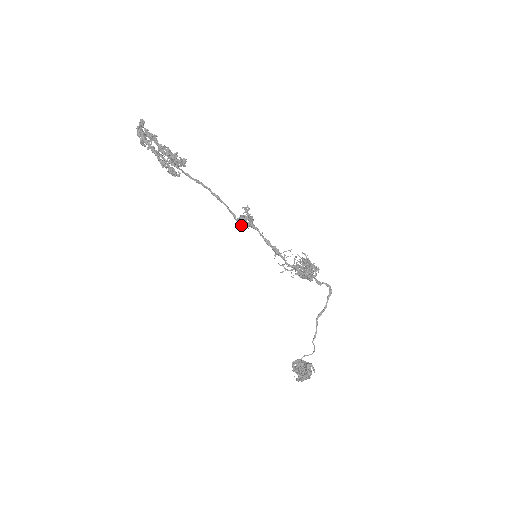
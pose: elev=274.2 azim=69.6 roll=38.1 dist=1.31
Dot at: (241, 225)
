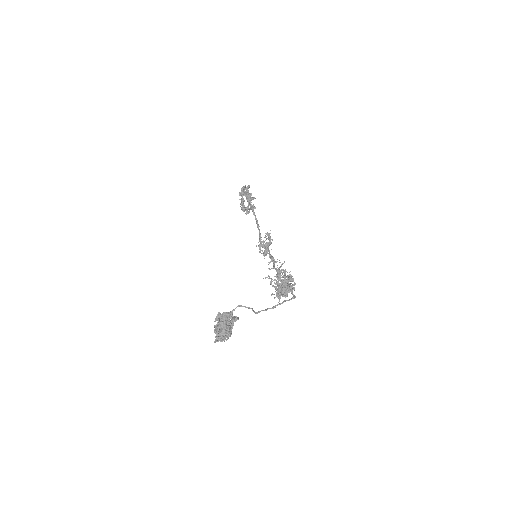
Dot at: (261, 242)
